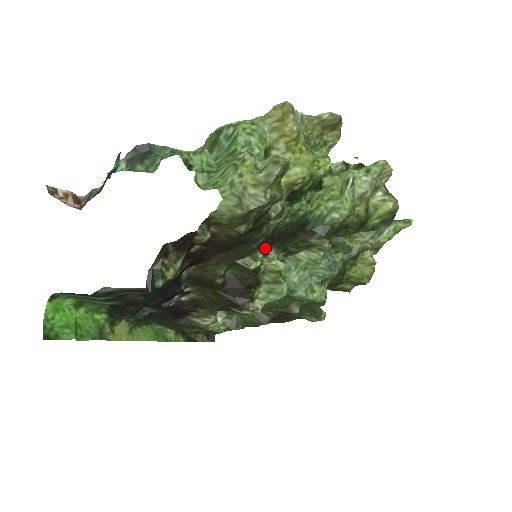
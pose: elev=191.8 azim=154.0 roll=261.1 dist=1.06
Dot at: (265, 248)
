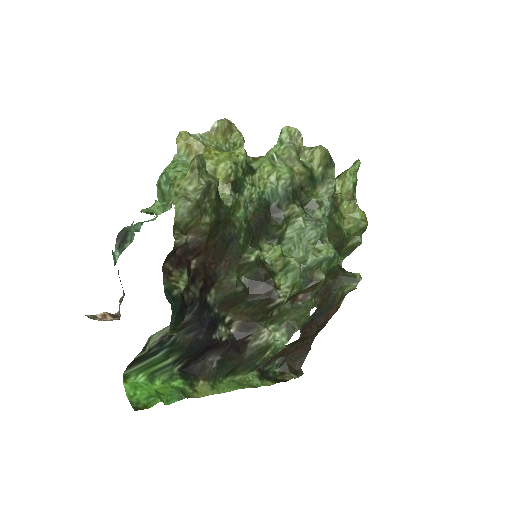
Dot at: (256, 244)
